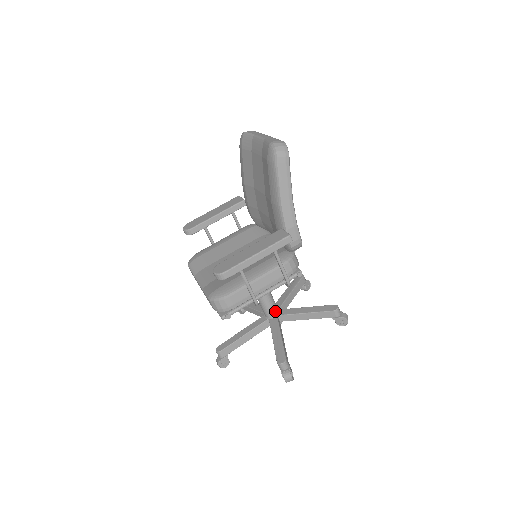
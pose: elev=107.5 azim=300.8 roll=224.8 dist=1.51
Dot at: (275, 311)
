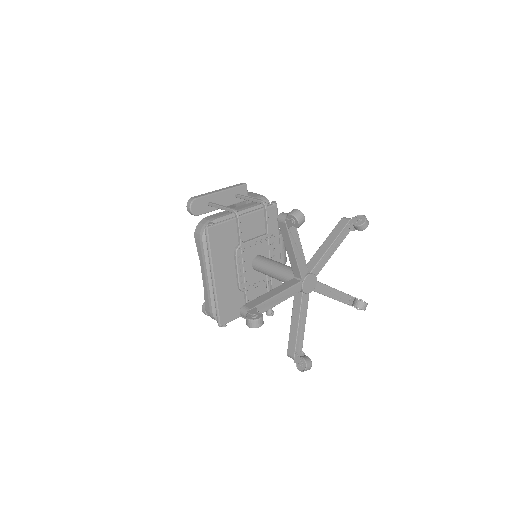
Dot at: occluded
